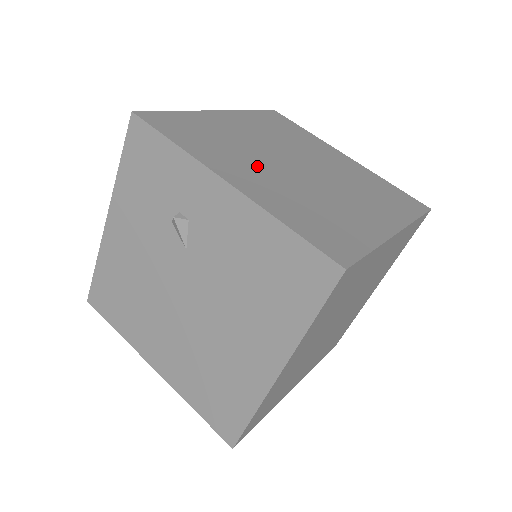
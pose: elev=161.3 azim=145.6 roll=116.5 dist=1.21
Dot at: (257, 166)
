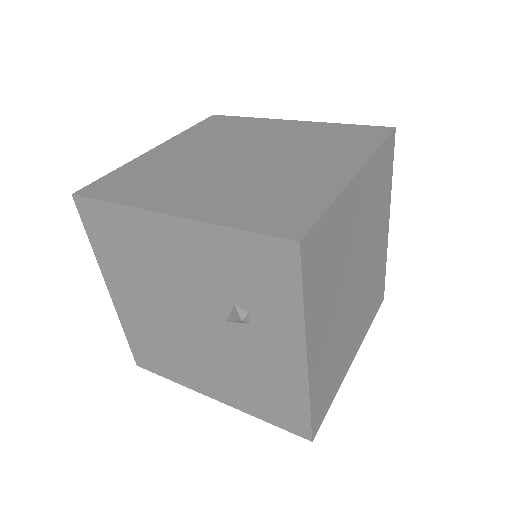
Dot at: (333, 307)
